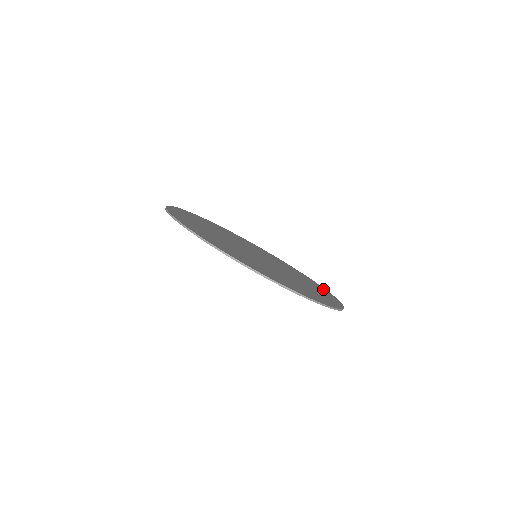
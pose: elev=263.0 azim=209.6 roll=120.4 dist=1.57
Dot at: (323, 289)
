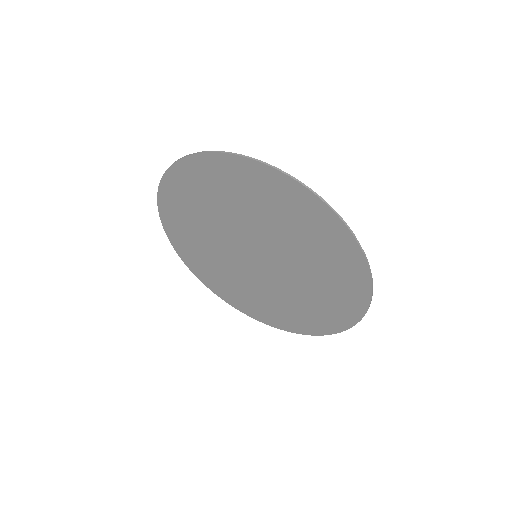
Dot at: (343, 319)
